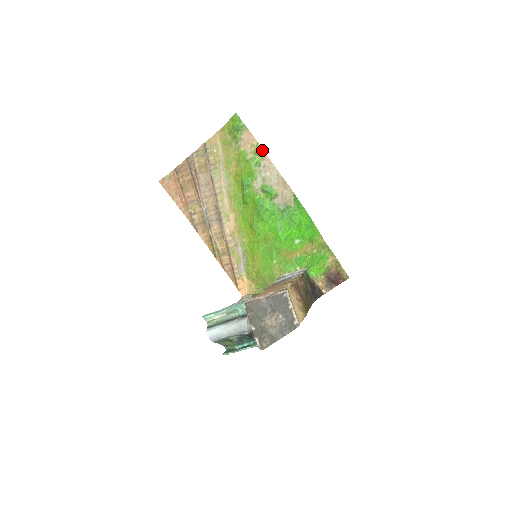
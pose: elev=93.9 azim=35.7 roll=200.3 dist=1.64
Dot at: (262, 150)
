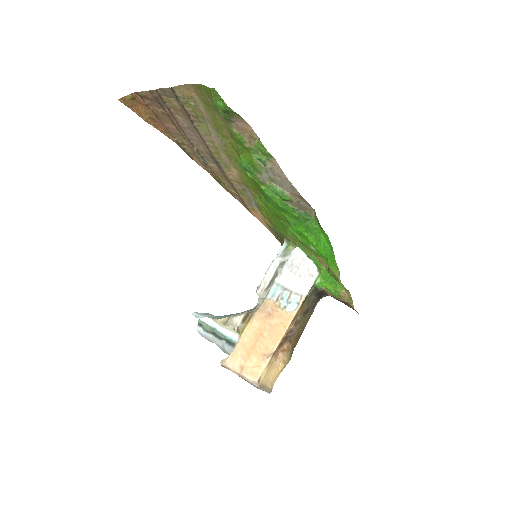
Dot at: (267, 152)
